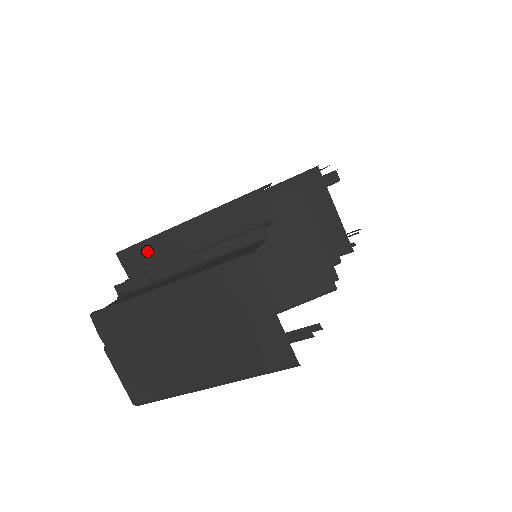
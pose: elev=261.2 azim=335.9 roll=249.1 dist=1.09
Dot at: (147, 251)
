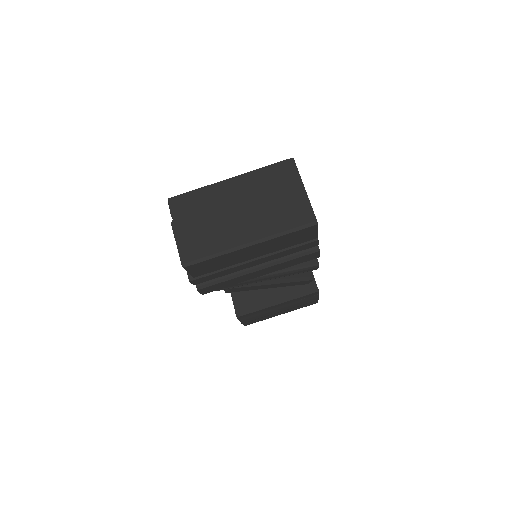
Dot at: occluded
